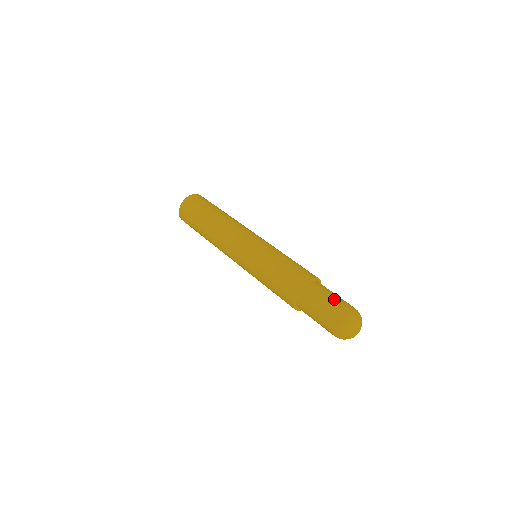
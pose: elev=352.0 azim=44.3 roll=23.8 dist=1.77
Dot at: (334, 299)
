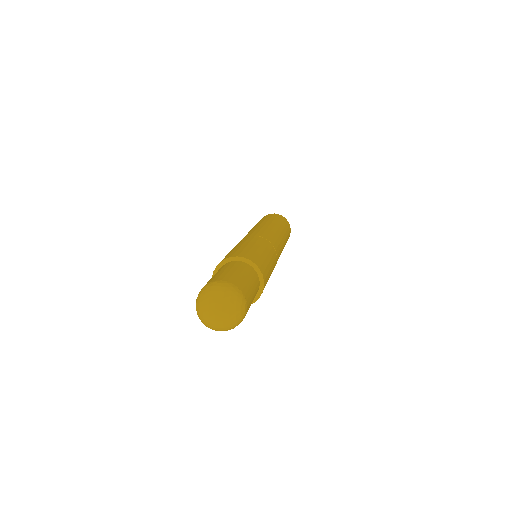
Dot at: (221, 273)
